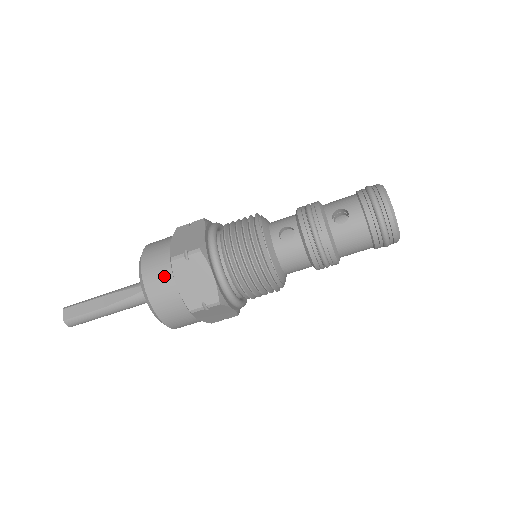
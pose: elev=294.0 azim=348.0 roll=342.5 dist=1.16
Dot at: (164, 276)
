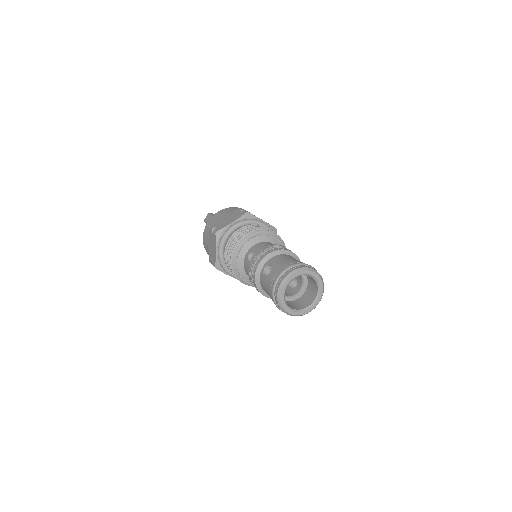
Dot at: (208, 233)
